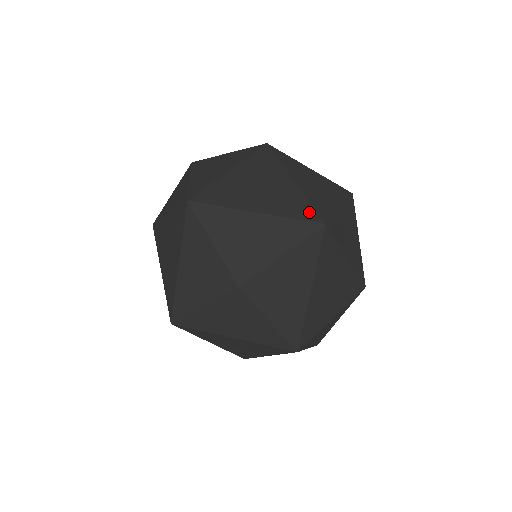
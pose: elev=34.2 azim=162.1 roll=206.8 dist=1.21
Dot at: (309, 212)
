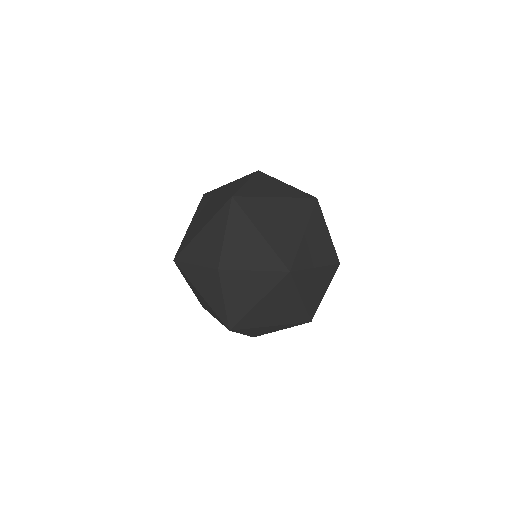
Dot at: occluded
